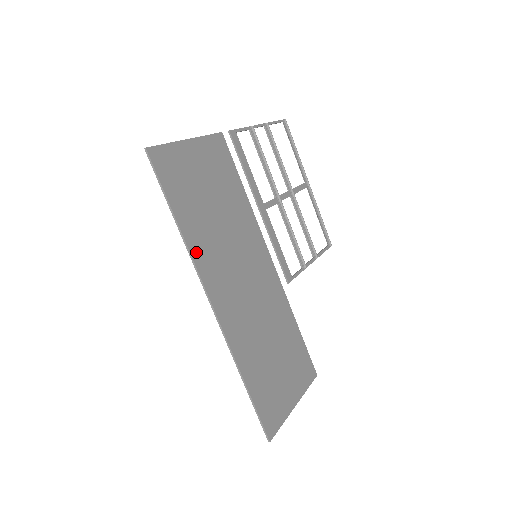
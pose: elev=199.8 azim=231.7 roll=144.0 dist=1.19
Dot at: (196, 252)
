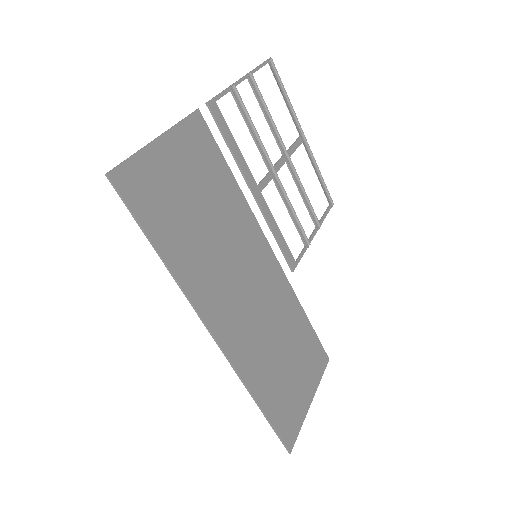
Dot at: (189, 285)
